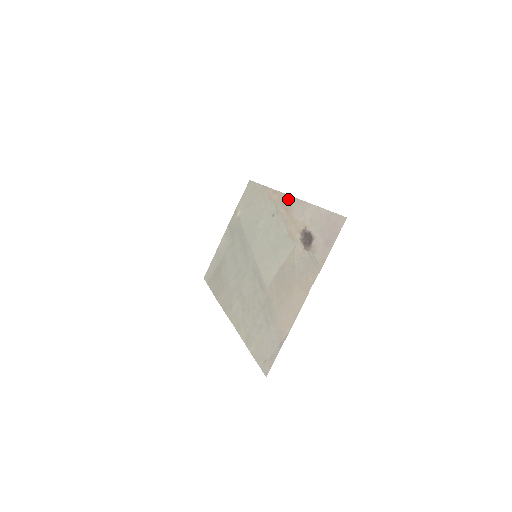
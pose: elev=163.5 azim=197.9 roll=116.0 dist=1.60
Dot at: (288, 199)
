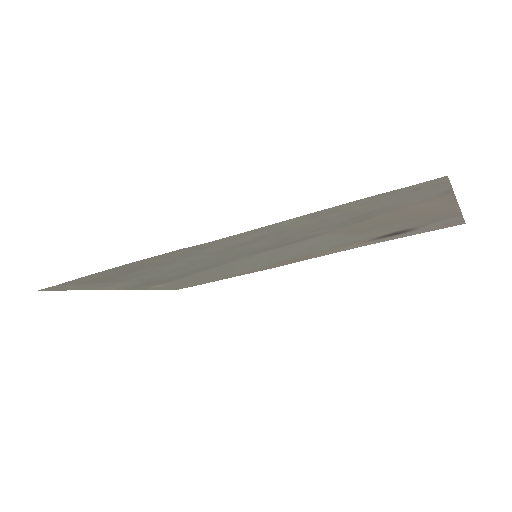
Dot at: (308, 258)
